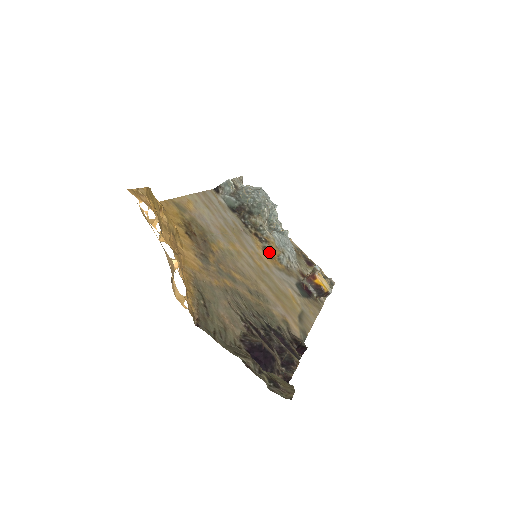
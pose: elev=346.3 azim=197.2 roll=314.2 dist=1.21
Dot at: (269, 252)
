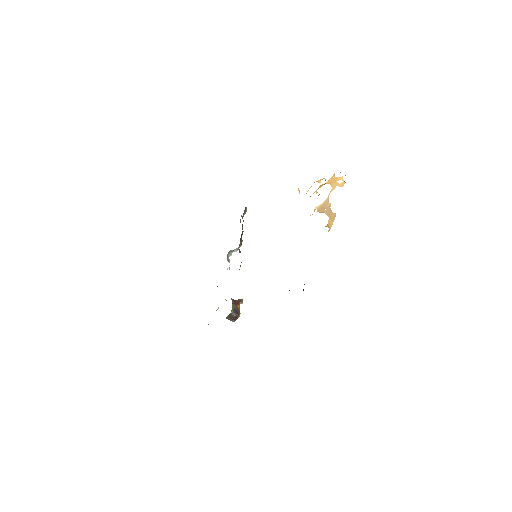
Dot at: occluded
